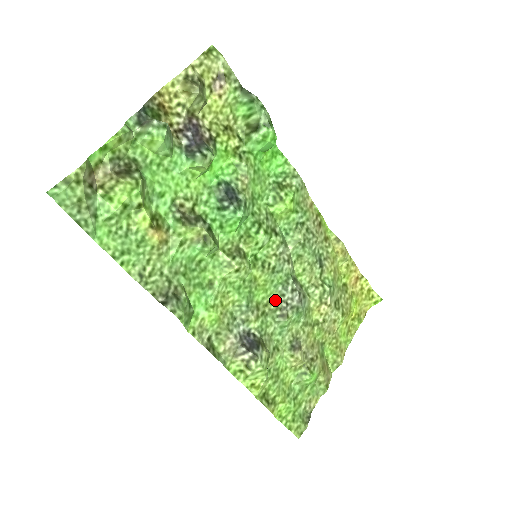
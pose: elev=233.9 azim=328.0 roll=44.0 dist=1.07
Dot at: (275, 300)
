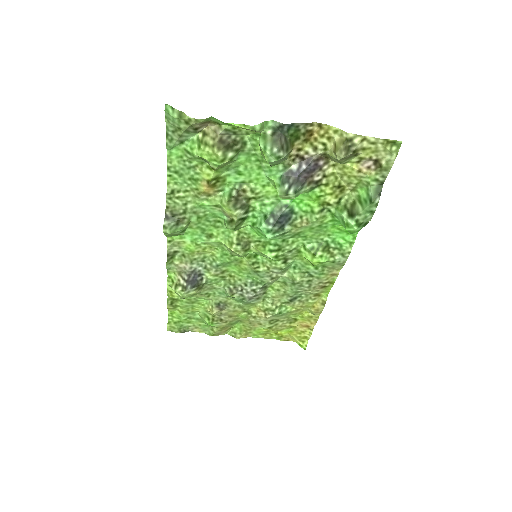
Dot at: (239, 281)
